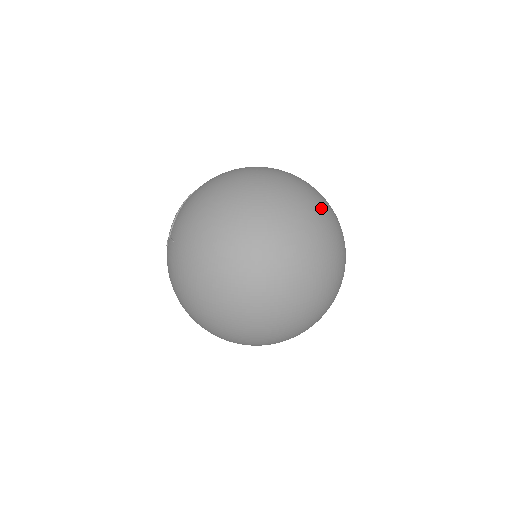
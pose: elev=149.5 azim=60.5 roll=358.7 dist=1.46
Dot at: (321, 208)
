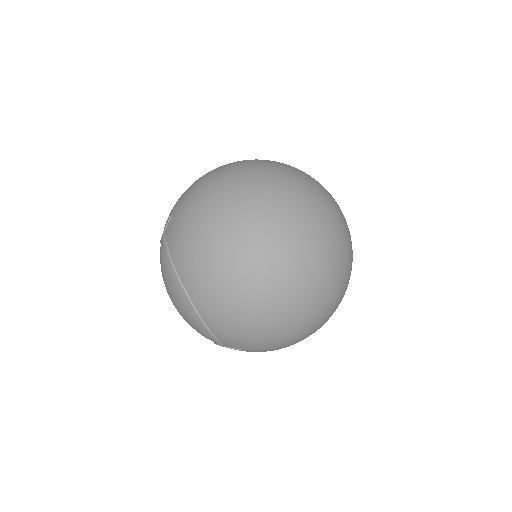
Dot at: (324, 213)
